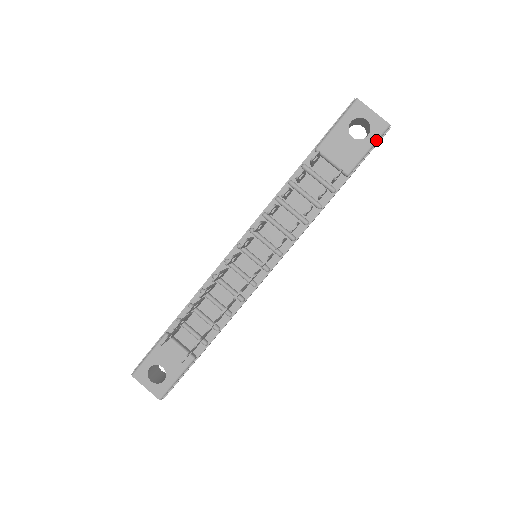
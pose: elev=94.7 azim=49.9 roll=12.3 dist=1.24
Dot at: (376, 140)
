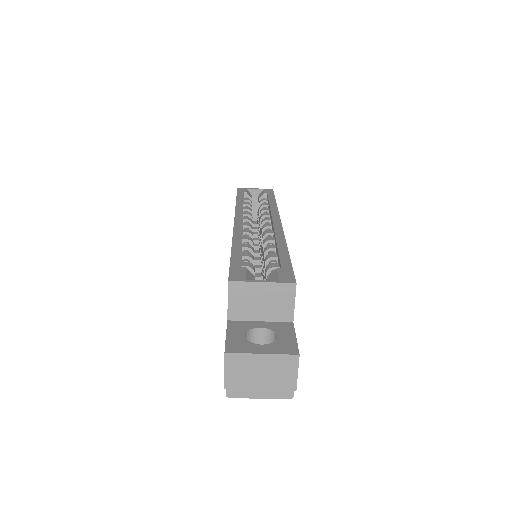
Dot at: occluded
